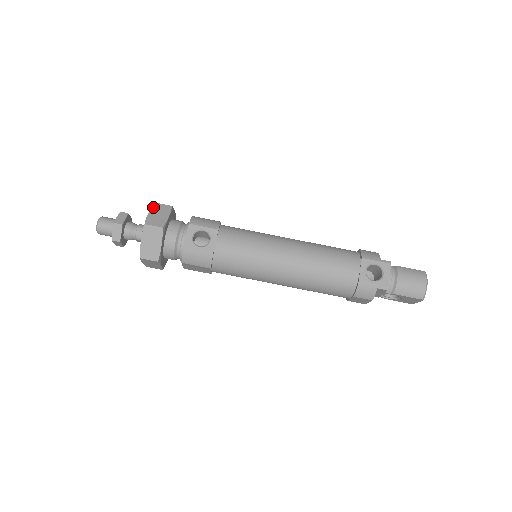
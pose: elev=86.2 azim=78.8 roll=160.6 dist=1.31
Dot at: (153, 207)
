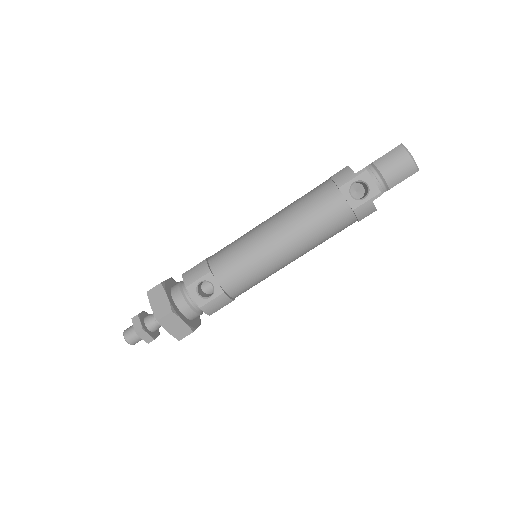
Dot at: (149, 298)
